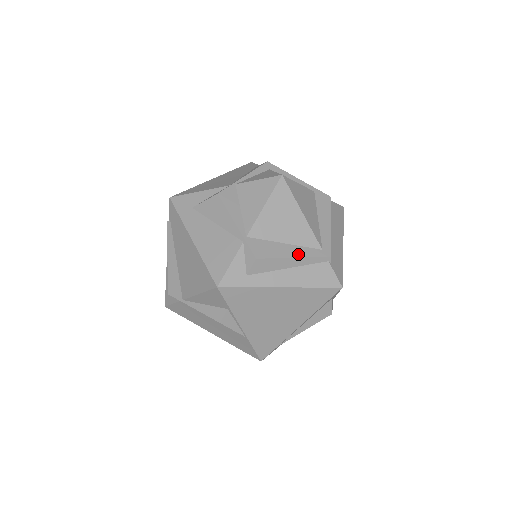
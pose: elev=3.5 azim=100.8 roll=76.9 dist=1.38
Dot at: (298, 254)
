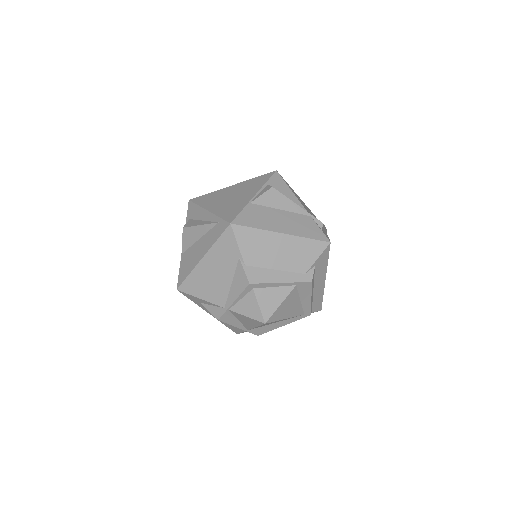
Dot at: (286, 323)
